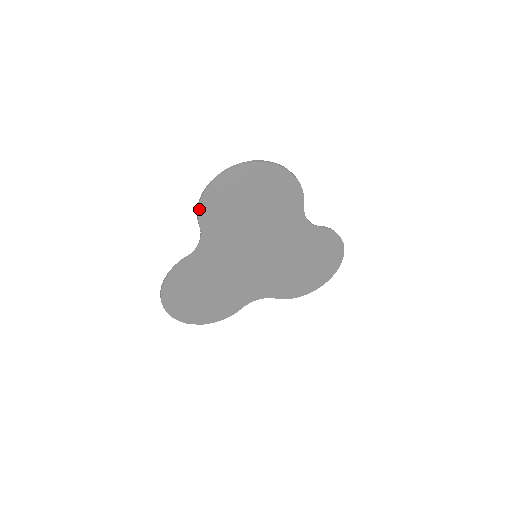
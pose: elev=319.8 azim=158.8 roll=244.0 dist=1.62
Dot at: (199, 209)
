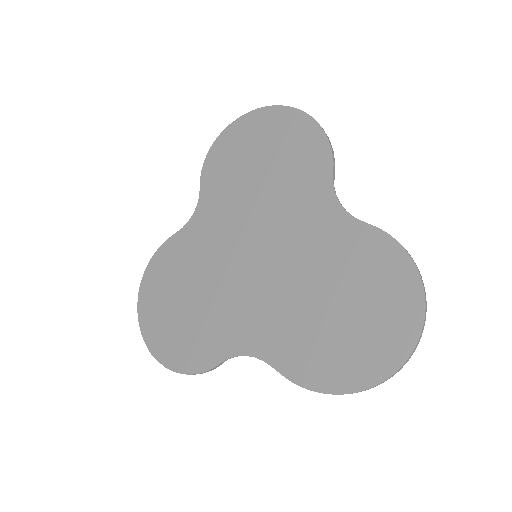
Dot at: (205, 164)
